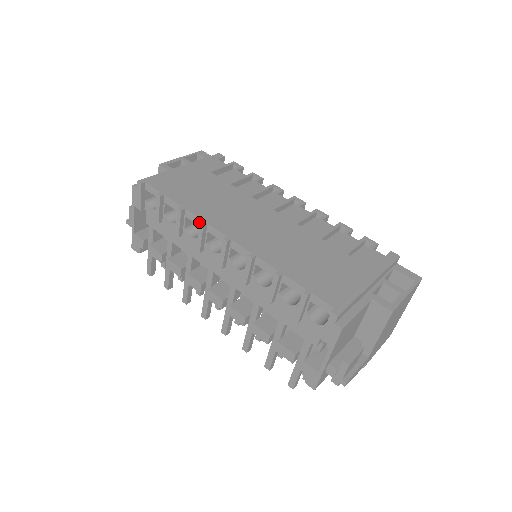
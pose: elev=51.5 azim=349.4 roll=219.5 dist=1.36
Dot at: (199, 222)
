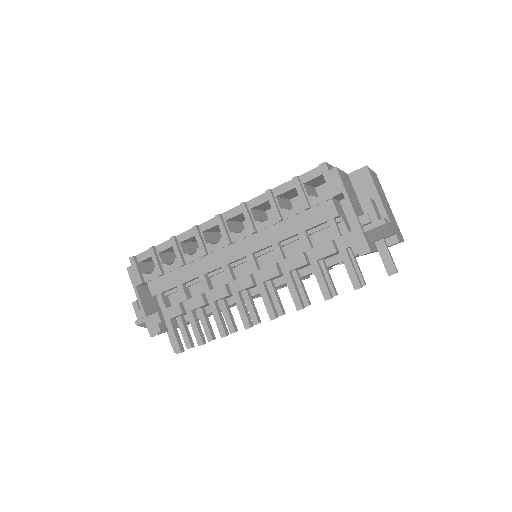
Dot at: (192, 233)
